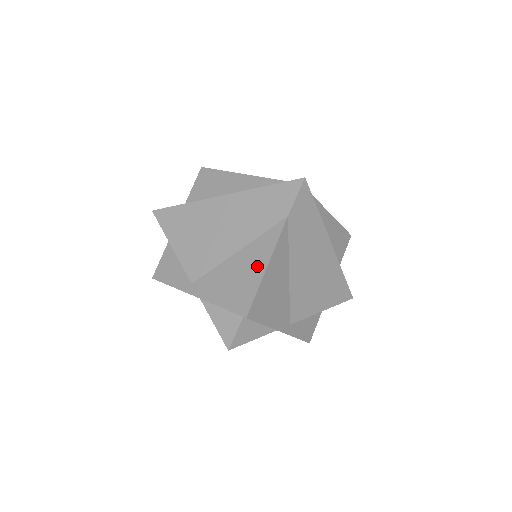
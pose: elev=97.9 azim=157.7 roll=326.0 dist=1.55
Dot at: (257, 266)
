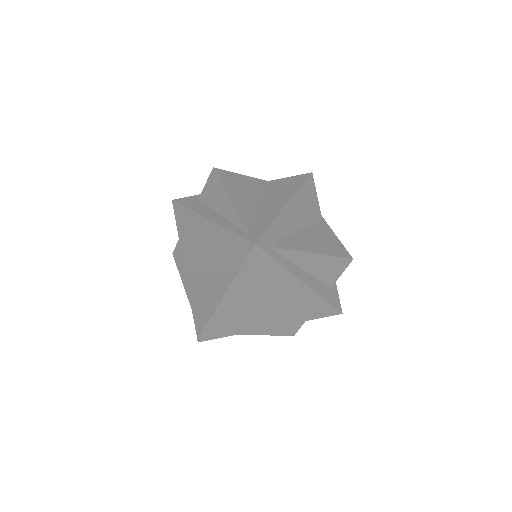
Dot at: (214, 298)
